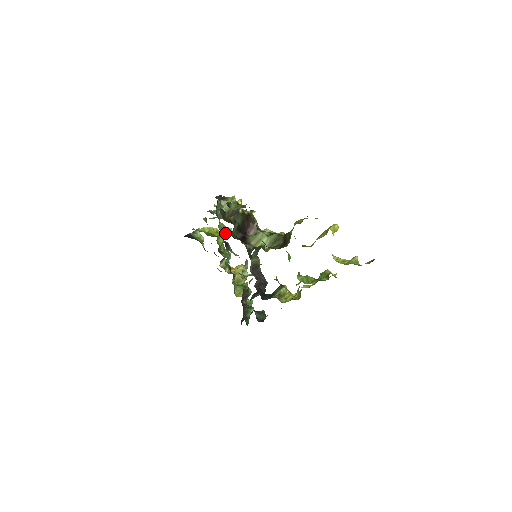
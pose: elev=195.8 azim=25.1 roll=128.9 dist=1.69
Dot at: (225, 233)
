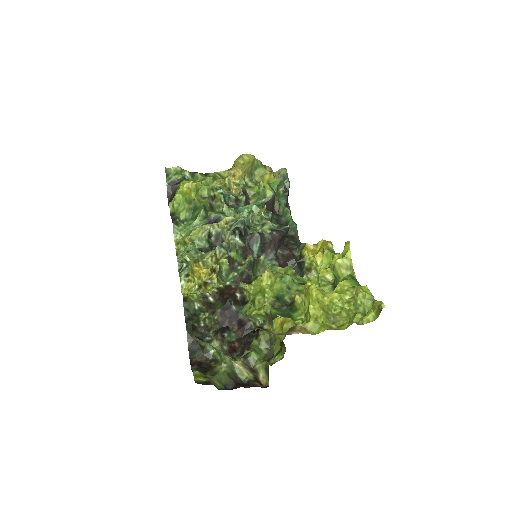
Dot at: (207, 242)
